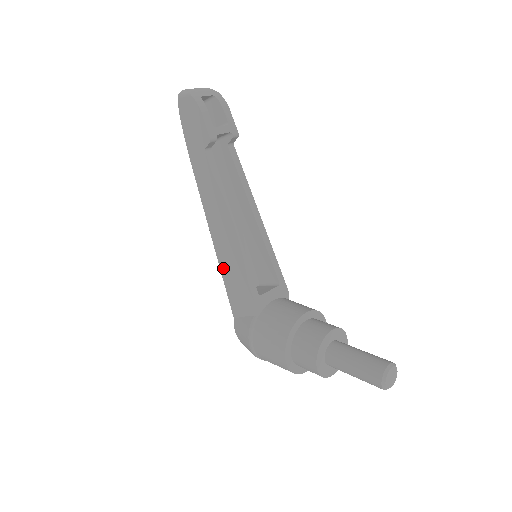
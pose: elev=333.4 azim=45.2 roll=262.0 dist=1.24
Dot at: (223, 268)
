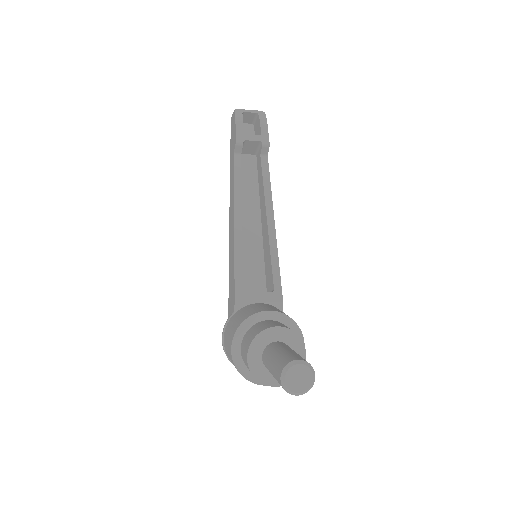
Dot at: (229, 266)
